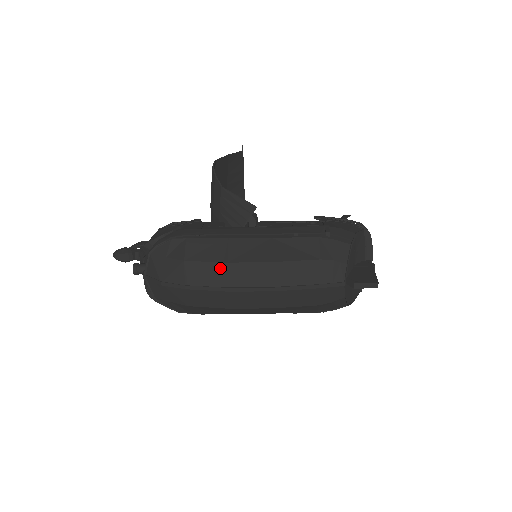
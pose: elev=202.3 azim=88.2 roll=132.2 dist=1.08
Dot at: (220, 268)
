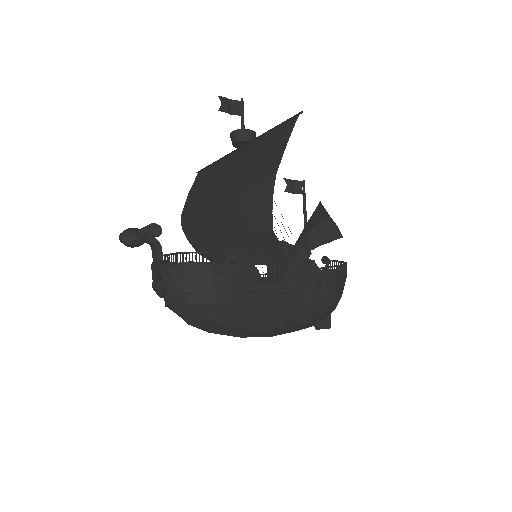
Dot at: (246, 331)
